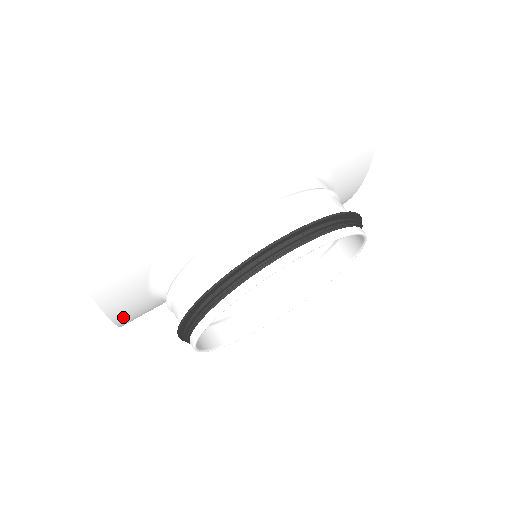
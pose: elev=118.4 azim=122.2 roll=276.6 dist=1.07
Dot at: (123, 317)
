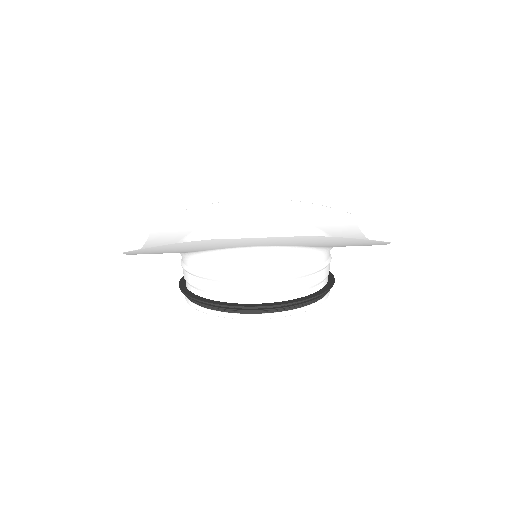
Dot at: (152, 243)
